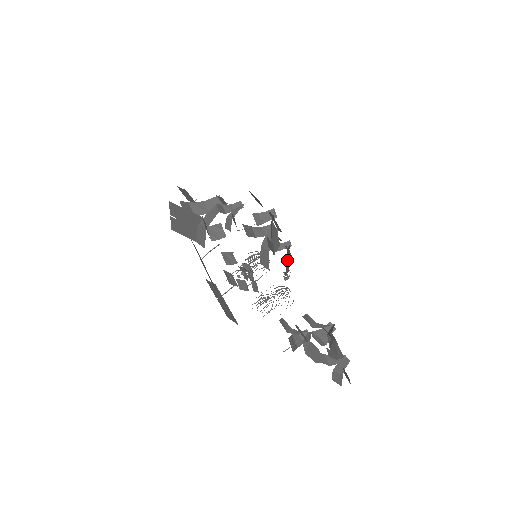
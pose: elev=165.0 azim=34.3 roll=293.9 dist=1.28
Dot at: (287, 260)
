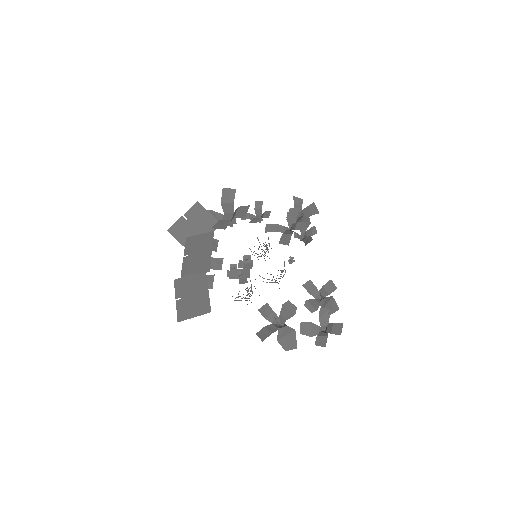
Dot at: (305, 241)
